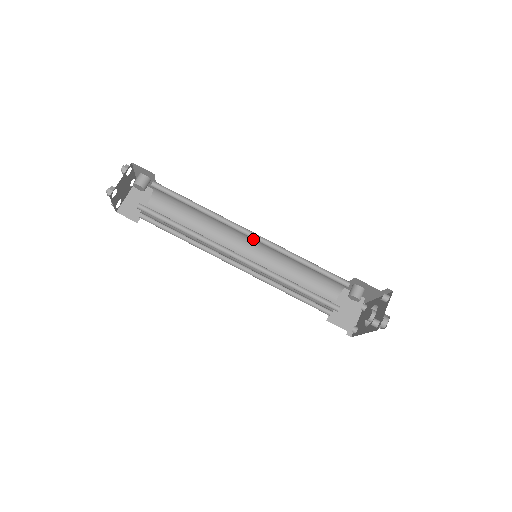
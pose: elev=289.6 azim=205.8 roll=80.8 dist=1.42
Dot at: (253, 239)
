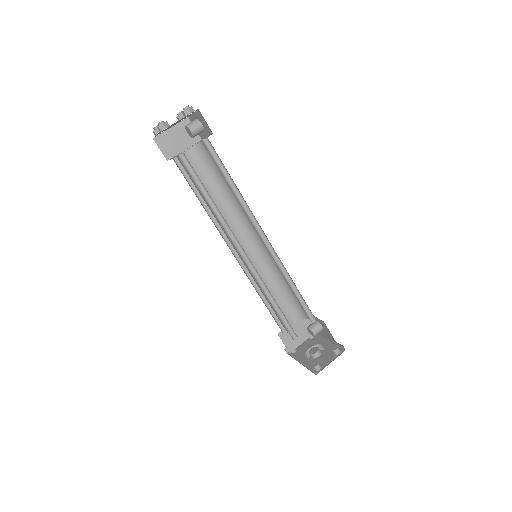
Dot at: occluded
